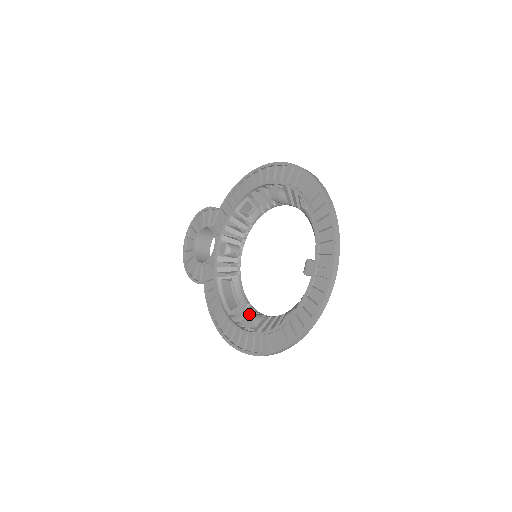
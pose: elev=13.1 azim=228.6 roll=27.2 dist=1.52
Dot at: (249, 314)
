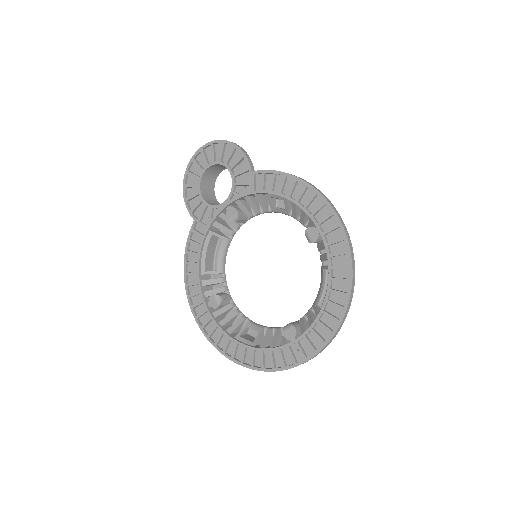
Dot at: (219, 296)
